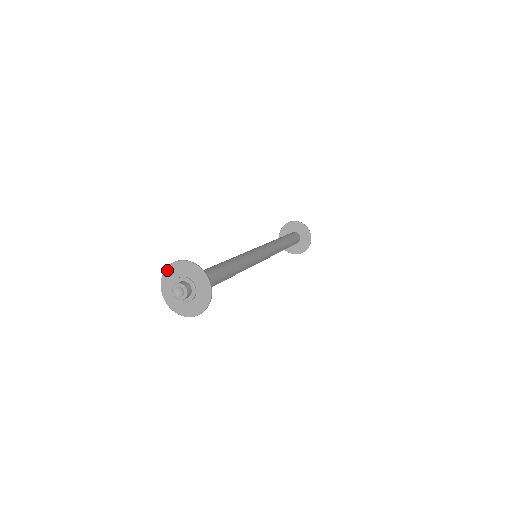
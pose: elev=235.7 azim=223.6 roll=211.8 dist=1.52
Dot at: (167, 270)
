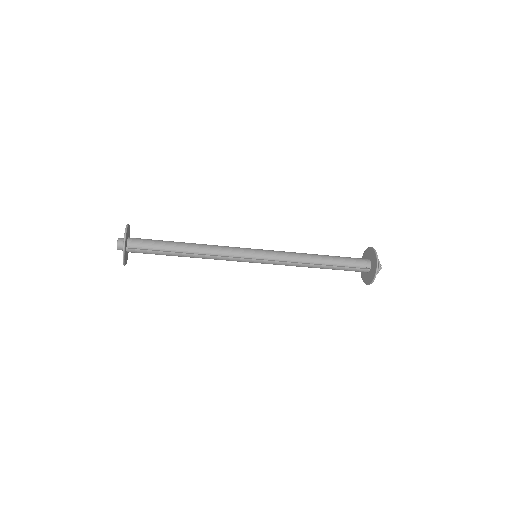
Dot at: occluded
